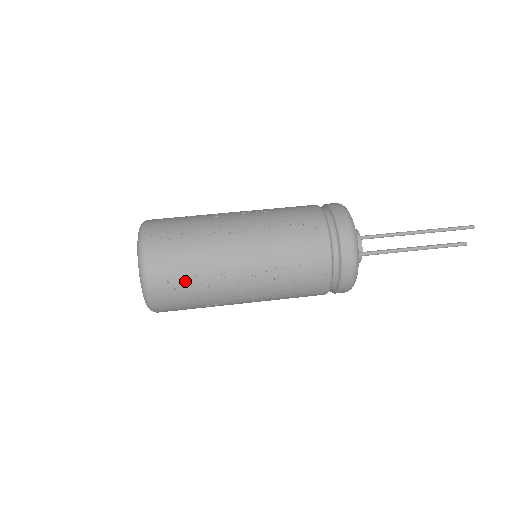
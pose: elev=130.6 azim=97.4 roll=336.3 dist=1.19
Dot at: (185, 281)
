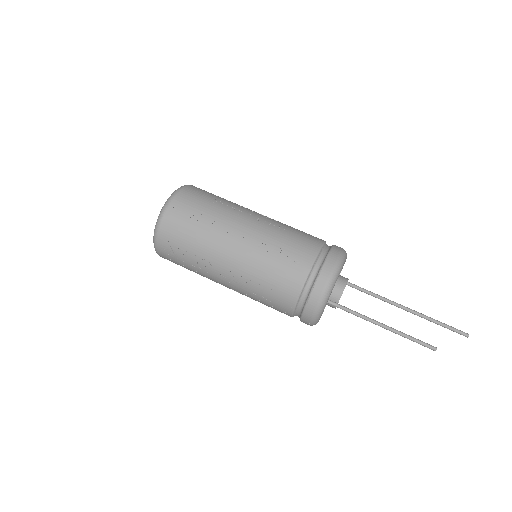
Dot at: (182, 252)
